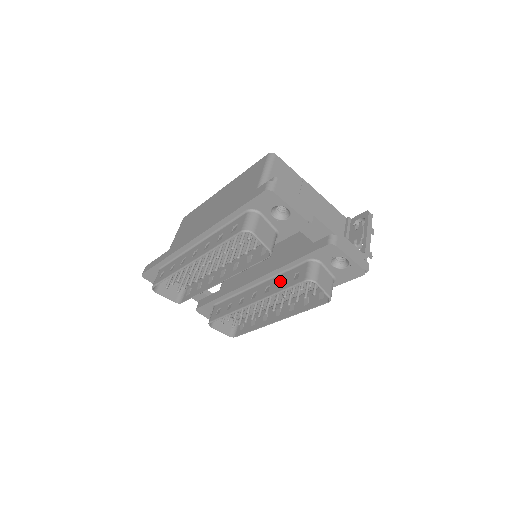
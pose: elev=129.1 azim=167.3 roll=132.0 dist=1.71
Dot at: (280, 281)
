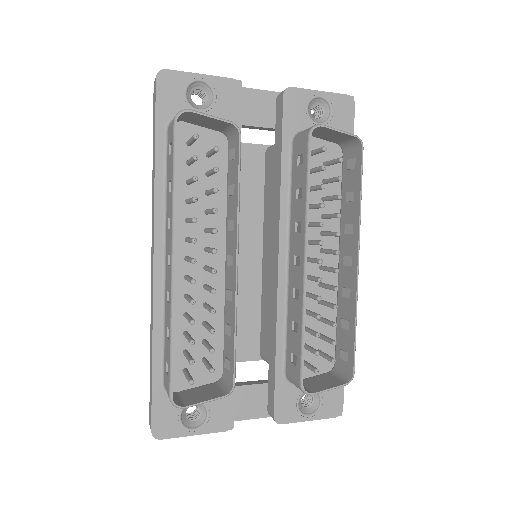
Dot at: (297, 199)
